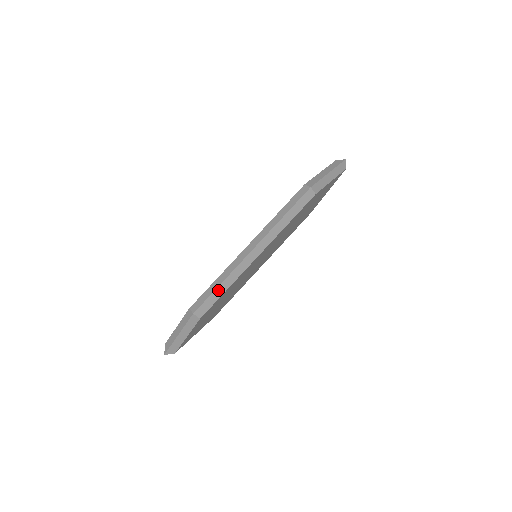
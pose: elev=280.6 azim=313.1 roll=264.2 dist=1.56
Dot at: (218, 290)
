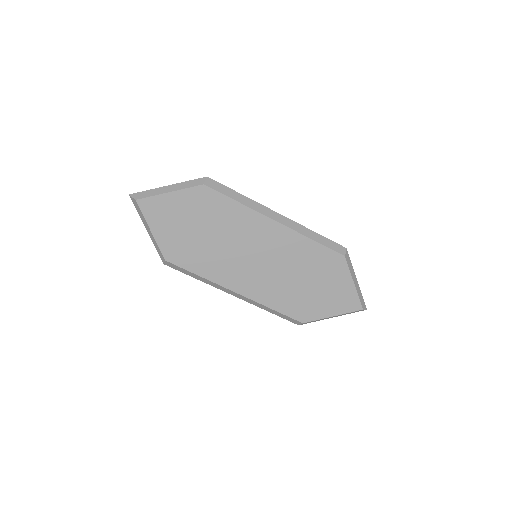
Dot at: (235, 194)
